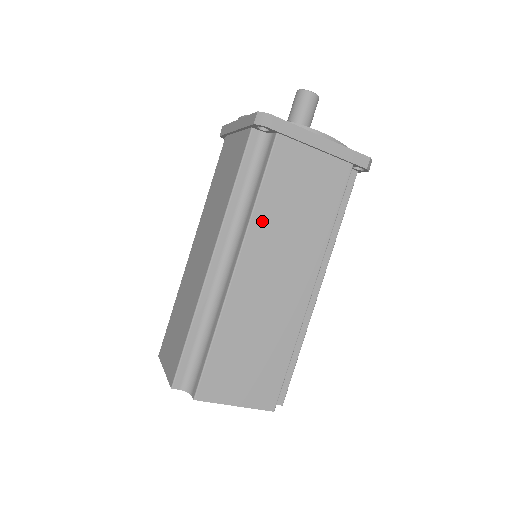
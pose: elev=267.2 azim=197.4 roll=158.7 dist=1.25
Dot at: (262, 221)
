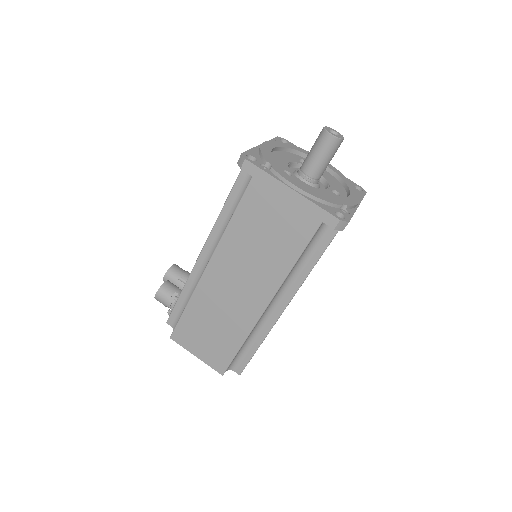
Dot at: occluded
